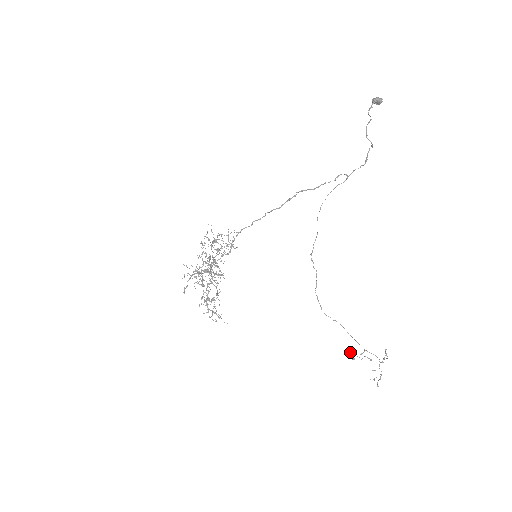
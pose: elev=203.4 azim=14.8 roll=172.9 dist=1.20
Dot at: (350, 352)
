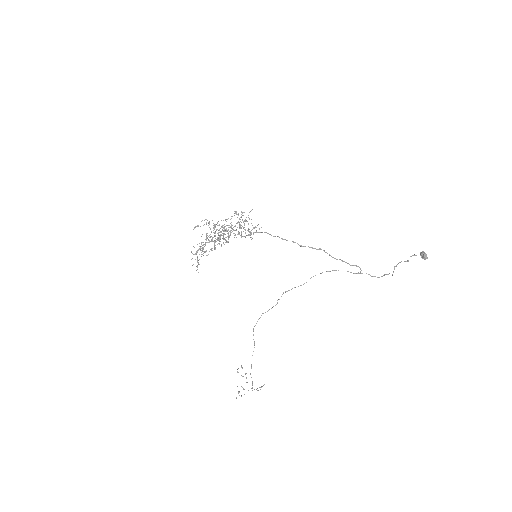
Dot at: (241, 366)
